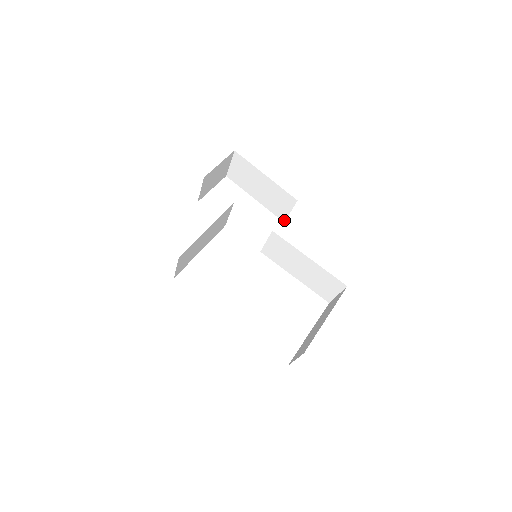
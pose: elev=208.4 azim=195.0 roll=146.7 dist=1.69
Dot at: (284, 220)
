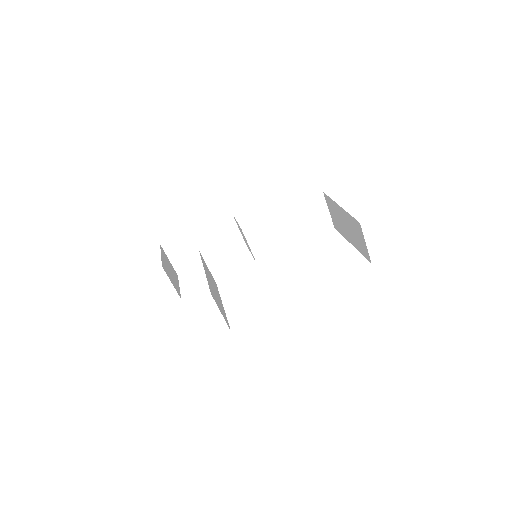
Dot at: (244, 243)
